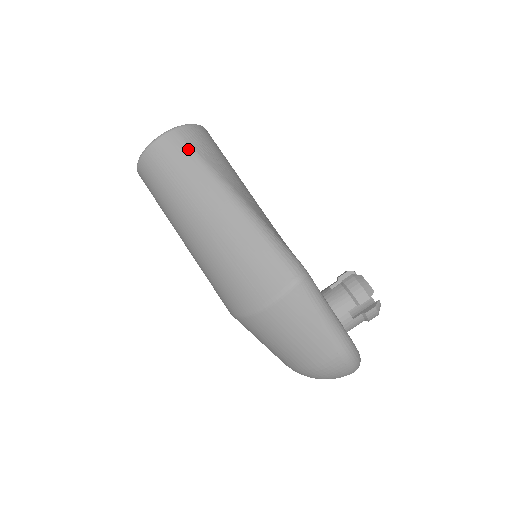
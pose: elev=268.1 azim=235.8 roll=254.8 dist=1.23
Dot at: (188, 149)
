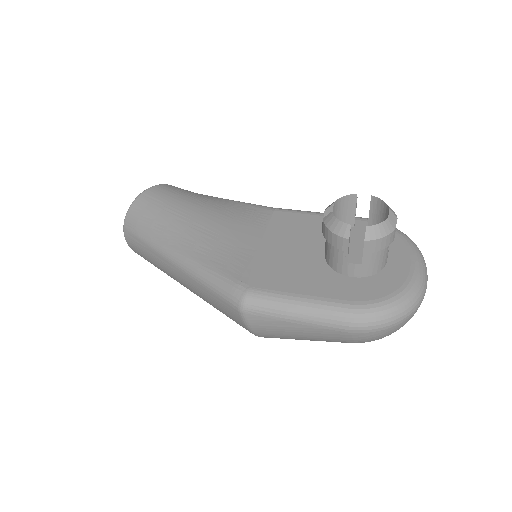
Dot at: (136, 238)
